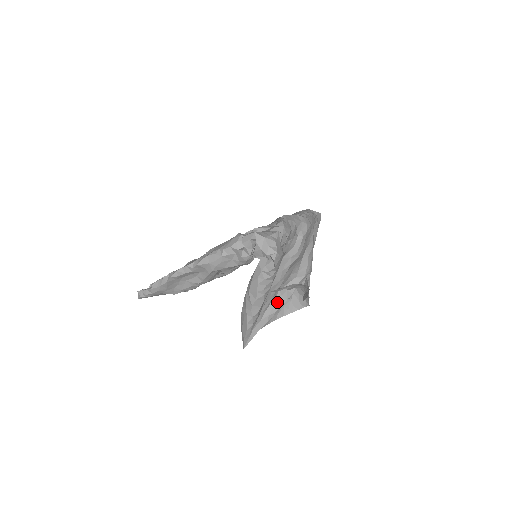
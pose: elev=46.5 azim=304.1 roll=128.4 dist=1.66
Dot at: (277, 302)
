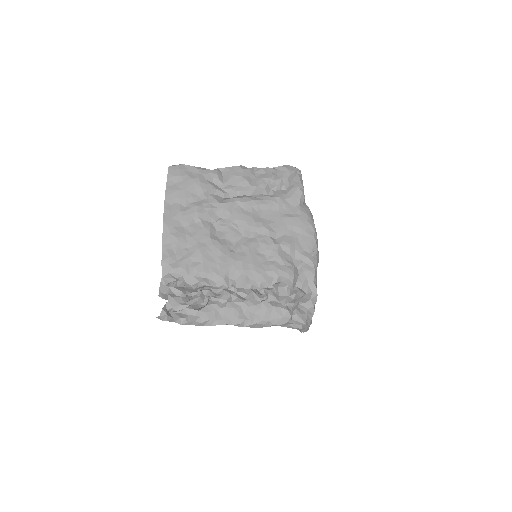
Dot at: occluded
